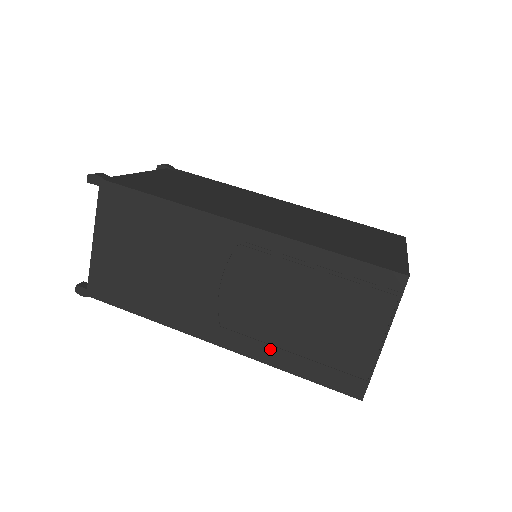
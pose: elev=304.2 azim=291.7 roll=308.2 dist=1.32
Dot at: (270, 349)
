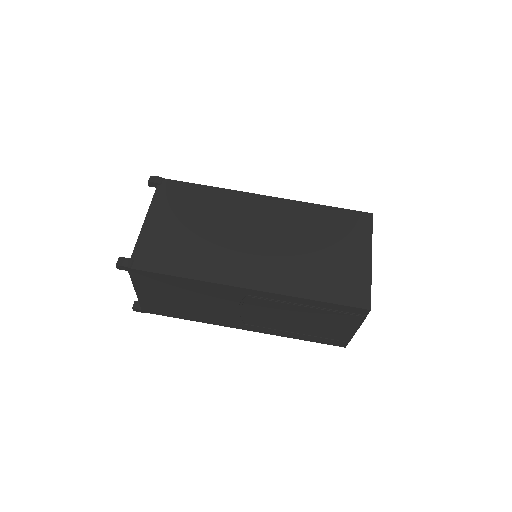
Dot at: (282, 332)
